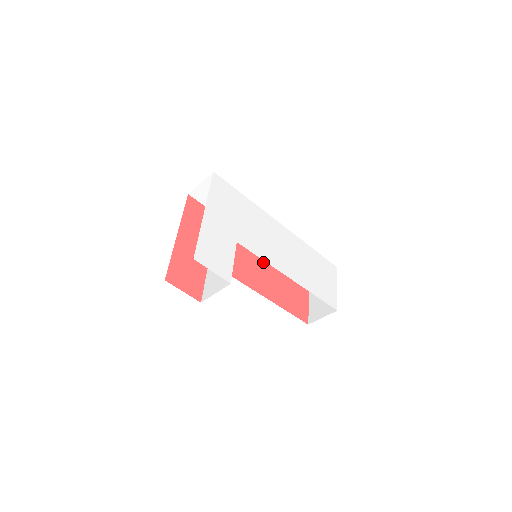
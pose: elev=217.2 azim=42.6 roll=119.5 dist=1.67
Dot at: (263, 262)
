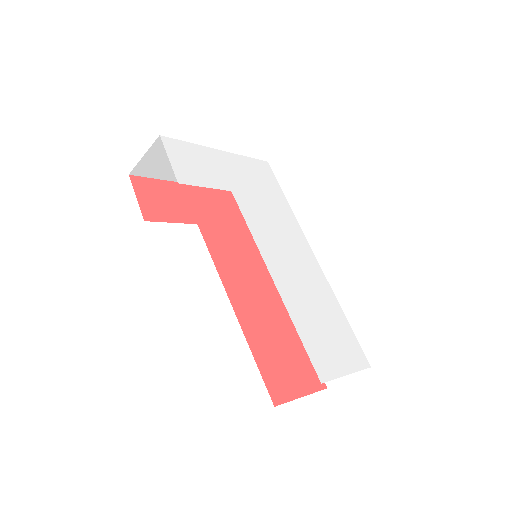
Dot at: (271, 300)
